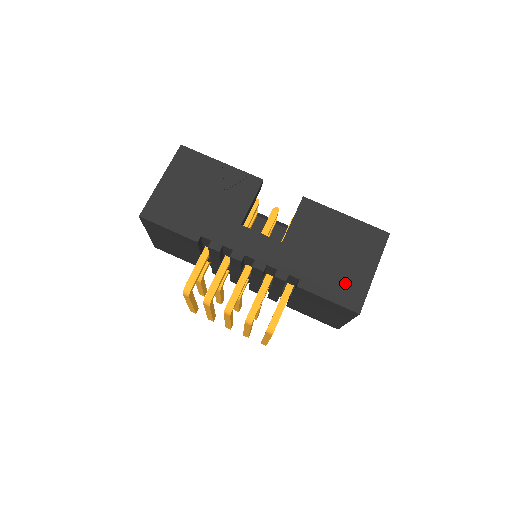
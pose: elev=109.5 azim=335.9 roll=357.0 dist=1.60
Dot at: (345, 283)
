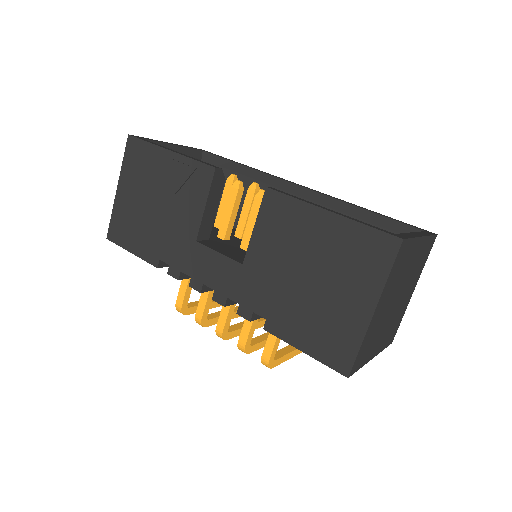
Dot at: (327, 328)
